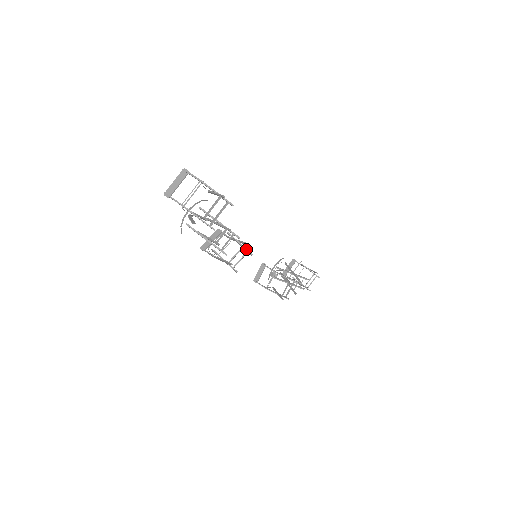
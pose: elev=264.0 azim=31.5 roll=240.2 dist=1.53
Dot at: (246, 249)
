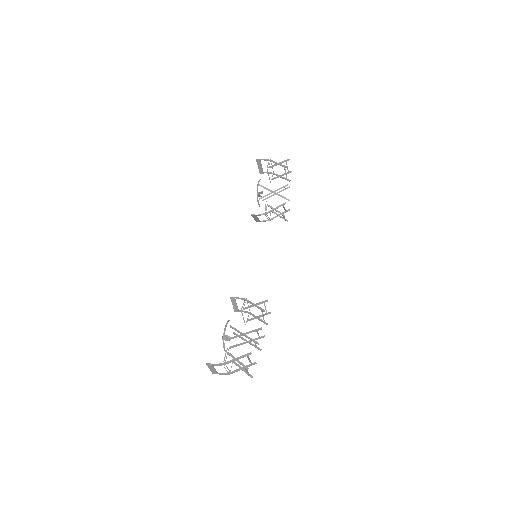
Dot at: (262, 303)
